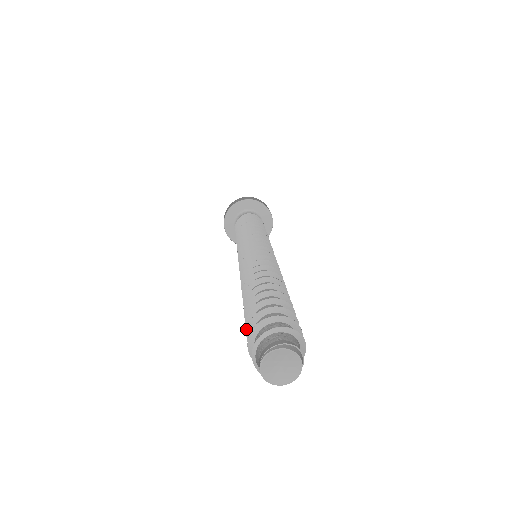
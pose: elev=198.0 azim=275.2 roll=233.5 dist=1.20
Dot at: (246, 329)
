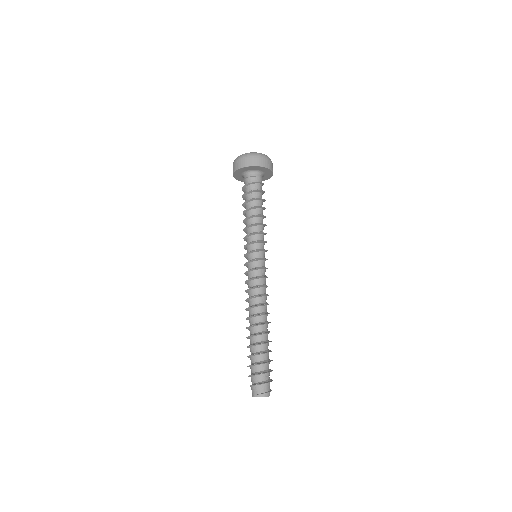
Dot at: occluded
